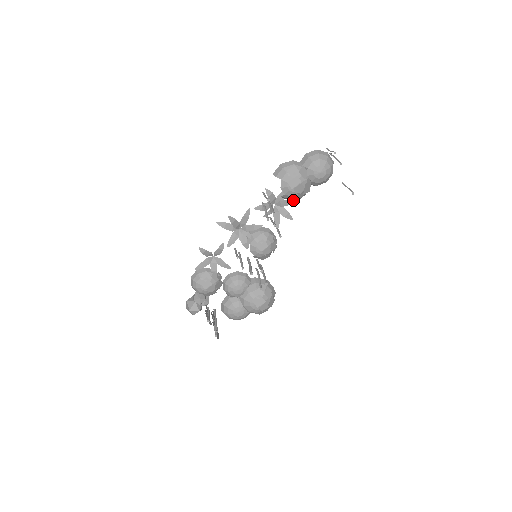
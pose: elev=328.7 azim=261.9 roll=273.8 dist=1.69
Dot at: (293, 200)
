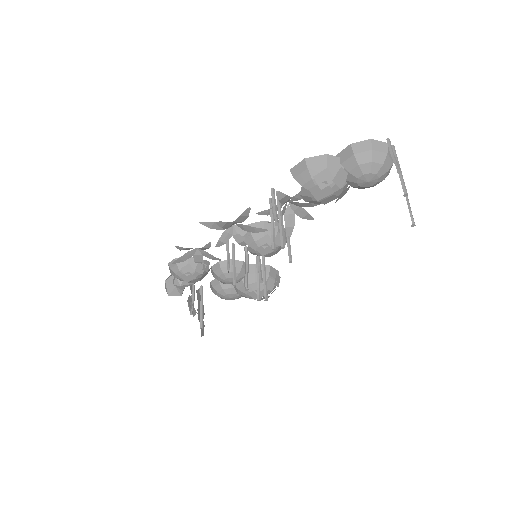
Dot at: occluded
